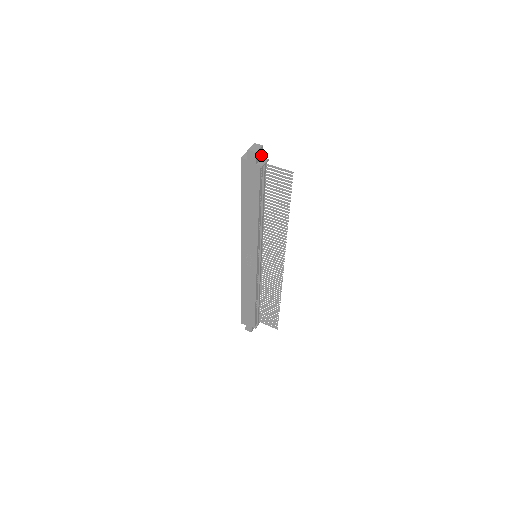
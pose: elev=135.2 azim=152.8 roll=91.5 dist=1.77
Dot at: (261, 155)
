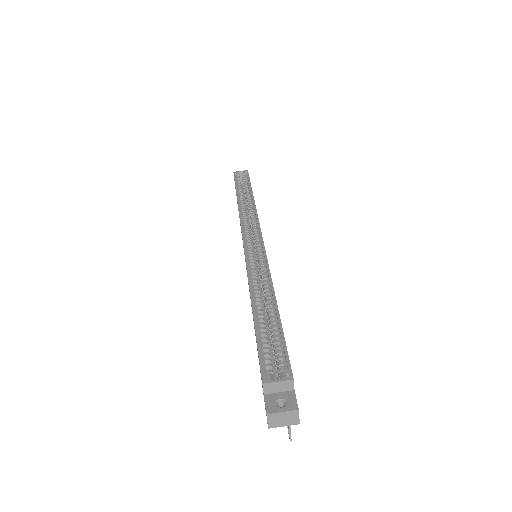
Dot at: occluded
